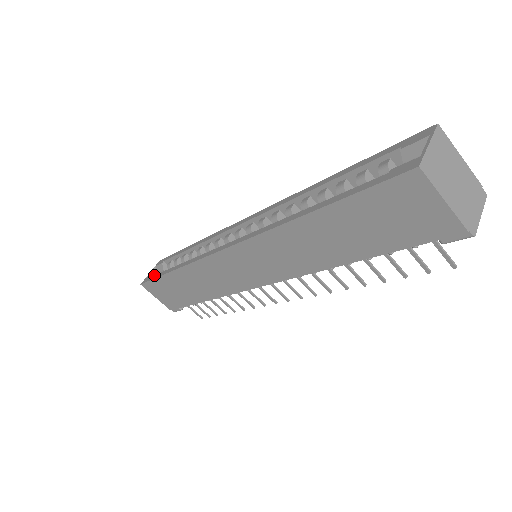
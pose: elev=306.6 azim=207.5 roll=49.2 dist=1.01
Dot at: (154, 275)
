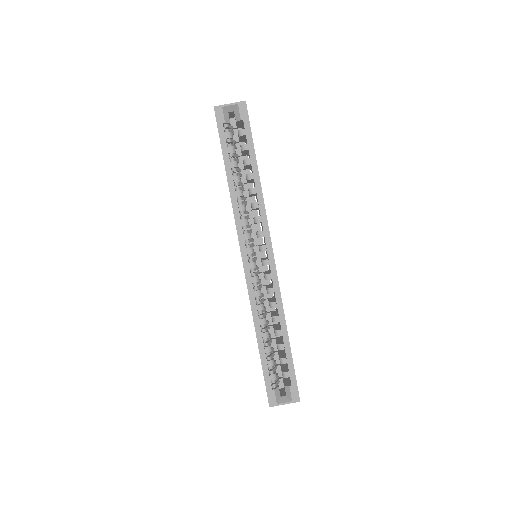
Dot at: (224, 131)
